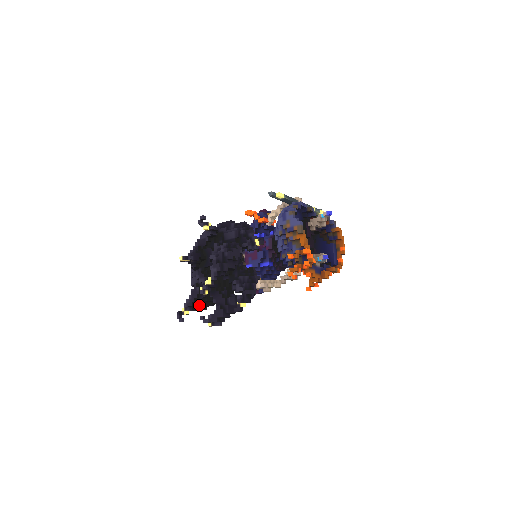
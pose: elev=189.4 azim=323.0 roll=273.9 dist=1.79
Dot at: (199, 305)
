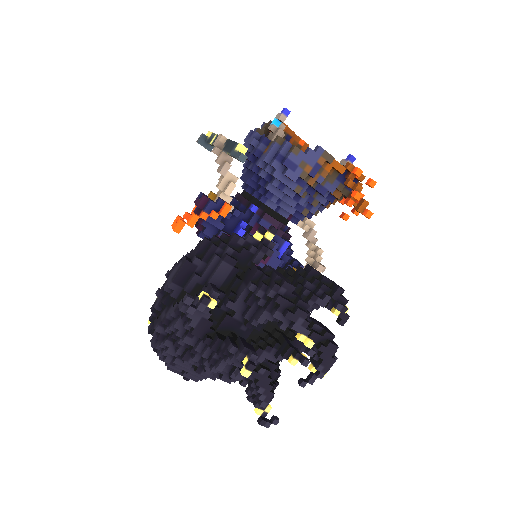
Dot at: (273, 382)
